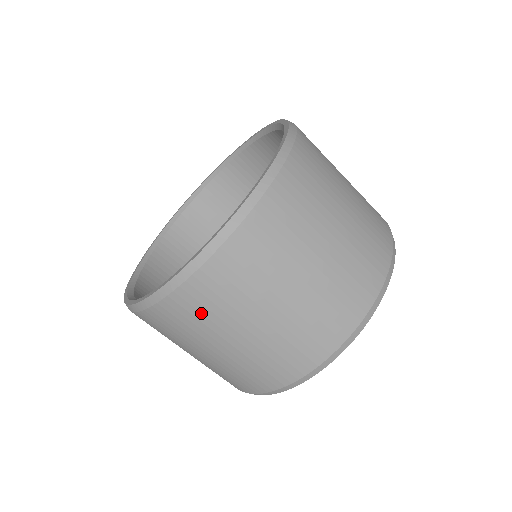
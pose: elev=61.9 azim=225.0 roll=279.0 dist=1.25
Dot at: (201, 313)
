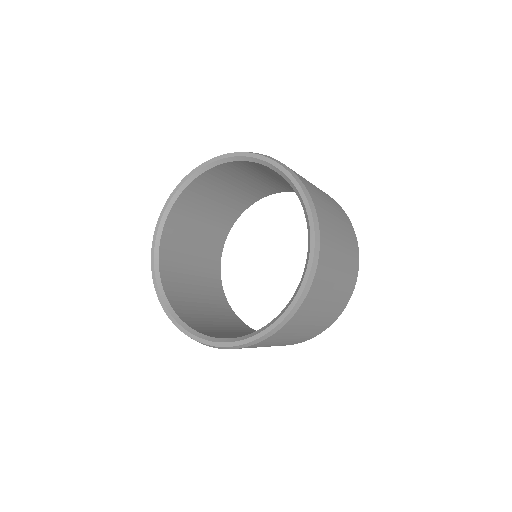
Dot at: occluded
